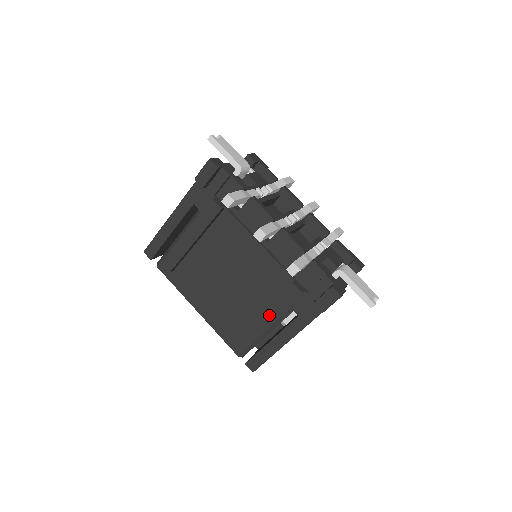
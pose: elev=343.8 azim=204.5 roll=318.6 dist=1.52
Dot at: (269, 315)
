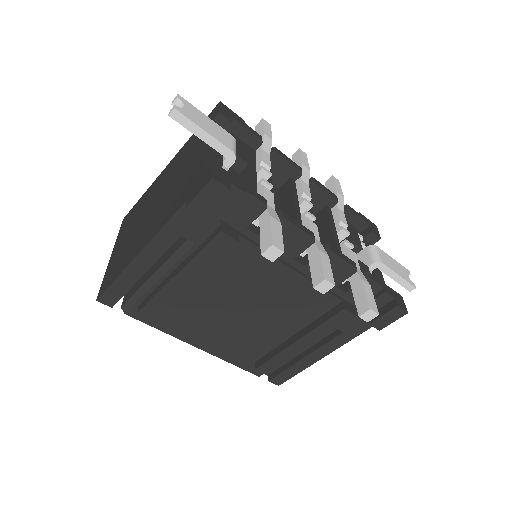
Dot at: (308, 342)
